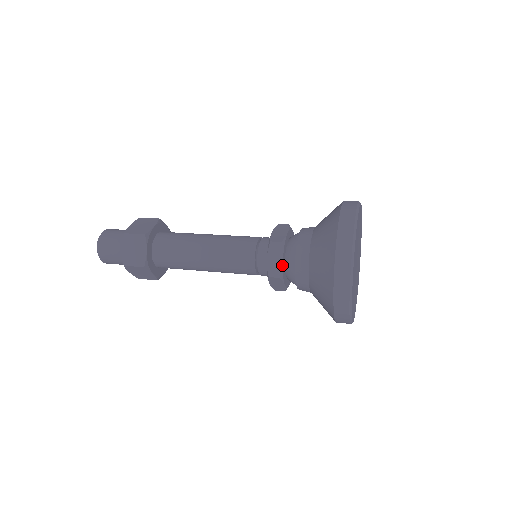
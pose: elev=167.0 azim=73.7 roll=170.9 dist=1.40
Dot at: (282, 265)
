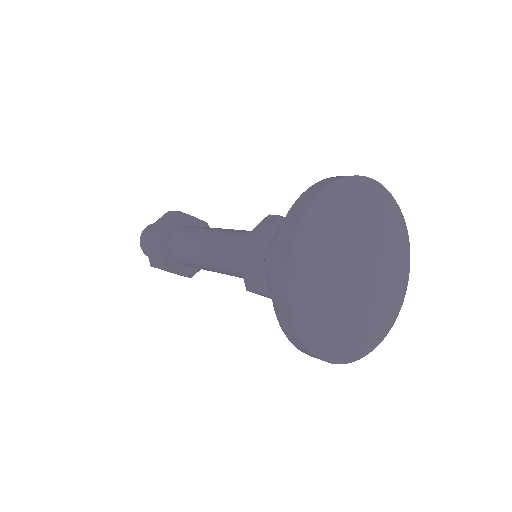
Dot at: (262, 235)
